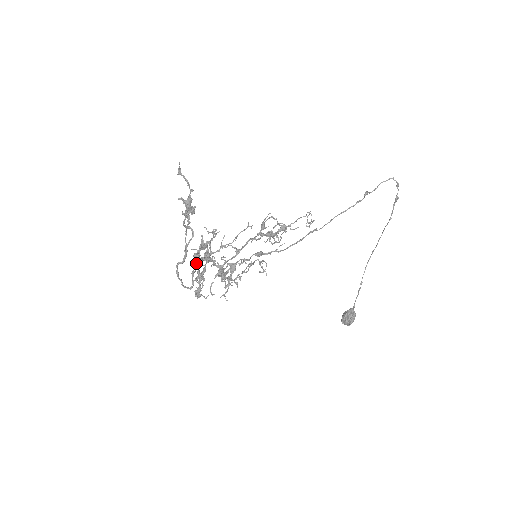
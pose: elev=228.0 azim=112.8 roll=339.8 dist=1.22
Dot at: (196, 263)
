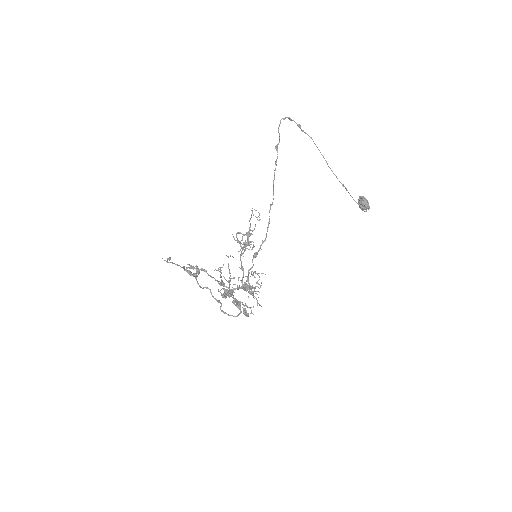
Dot at: (229, 297)
